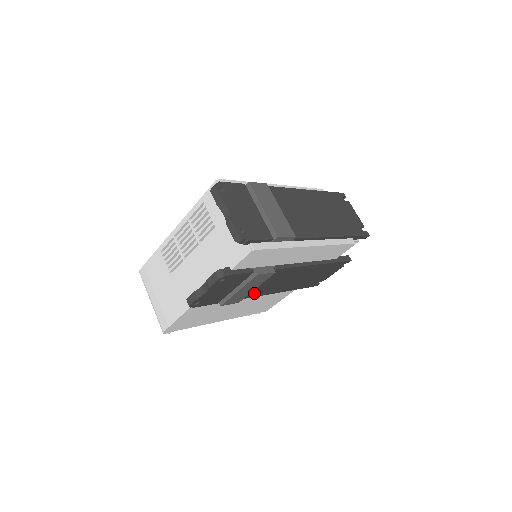
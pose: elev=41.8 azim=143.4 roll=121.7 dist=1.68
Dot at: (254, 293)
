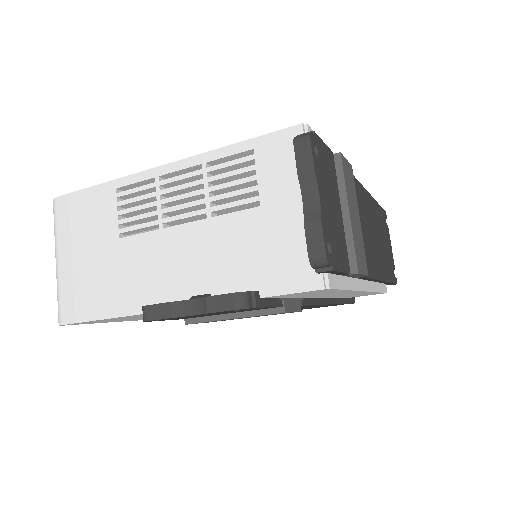
Dot at: occluded
